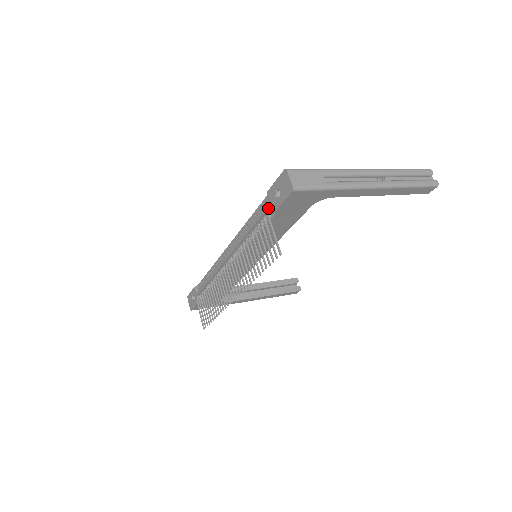
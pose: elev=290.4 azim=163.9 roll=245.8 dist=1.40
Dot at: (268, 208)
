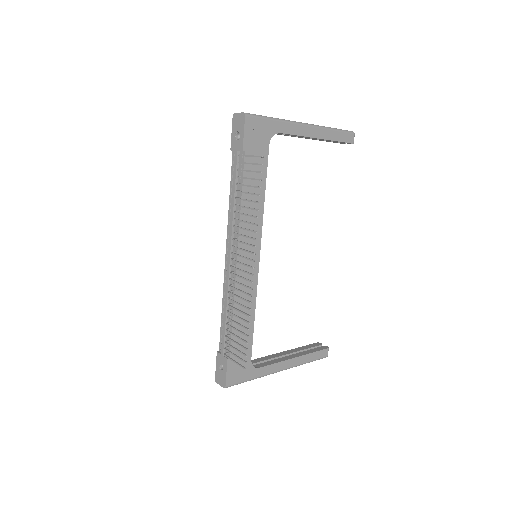
Dot at: (237, 157)
